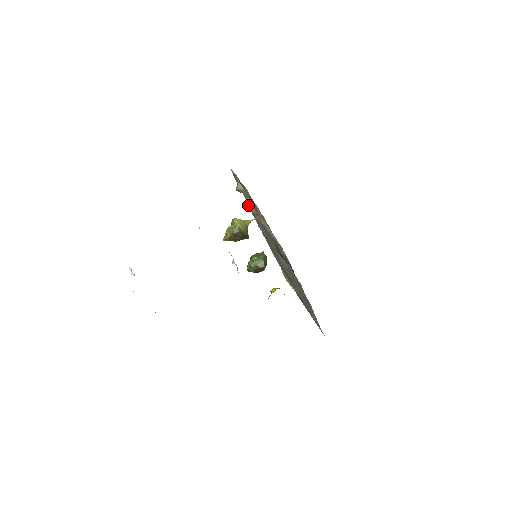
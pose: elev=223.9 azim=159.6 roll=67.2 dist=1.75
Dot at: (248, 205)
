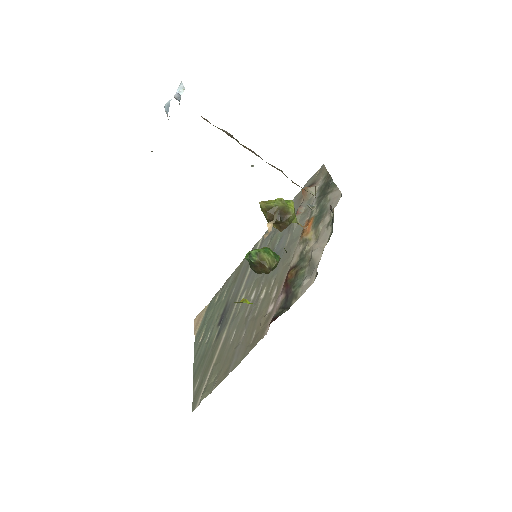
Dot at: occluded
